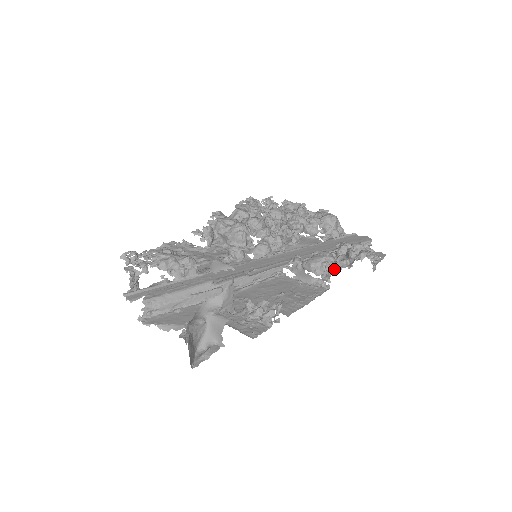
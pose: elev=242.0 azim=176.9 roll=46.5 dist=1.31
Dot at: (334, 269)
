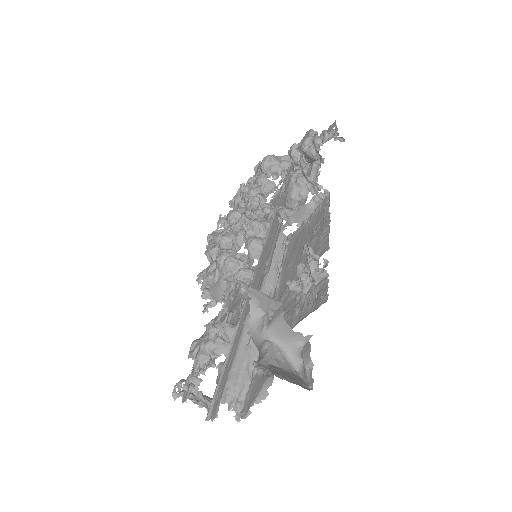
Dot at: (315, 179)
